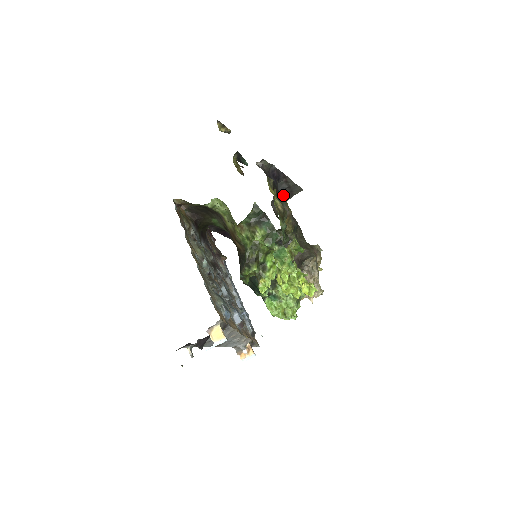
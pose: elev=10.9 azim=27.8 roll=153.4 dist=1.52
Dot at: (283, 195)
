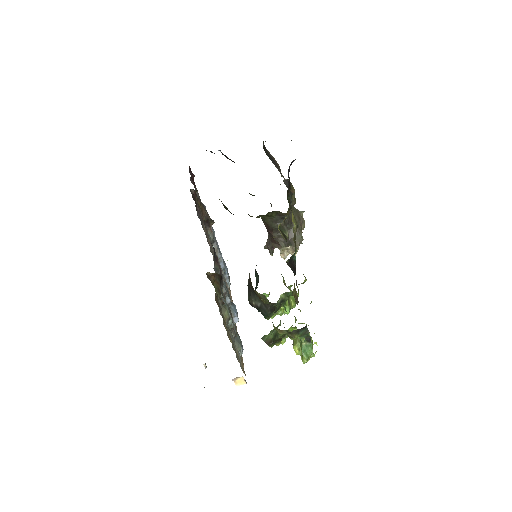
Dot at: occluded
